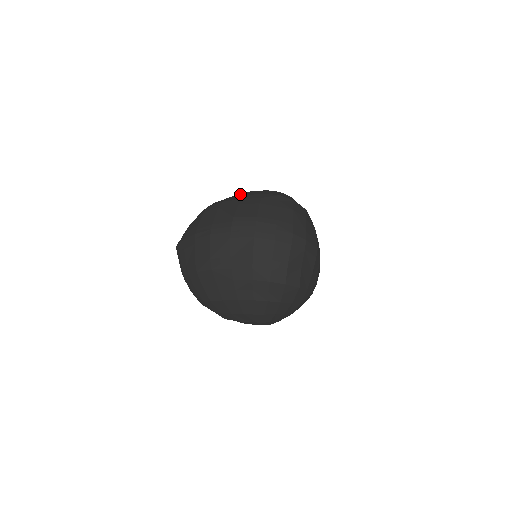
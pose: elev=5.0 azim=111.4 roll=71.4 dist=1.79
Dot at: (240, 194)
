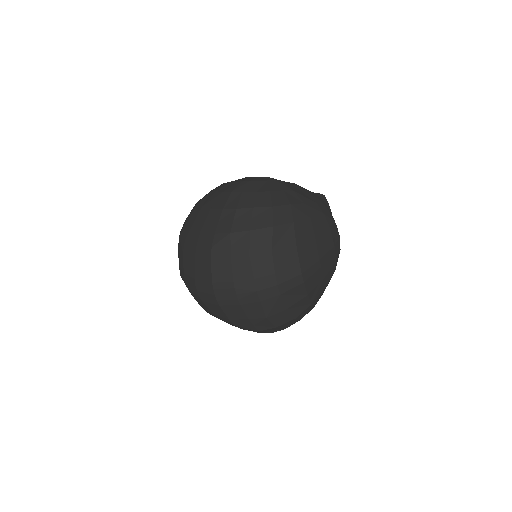
Dot at: (200, 216)
